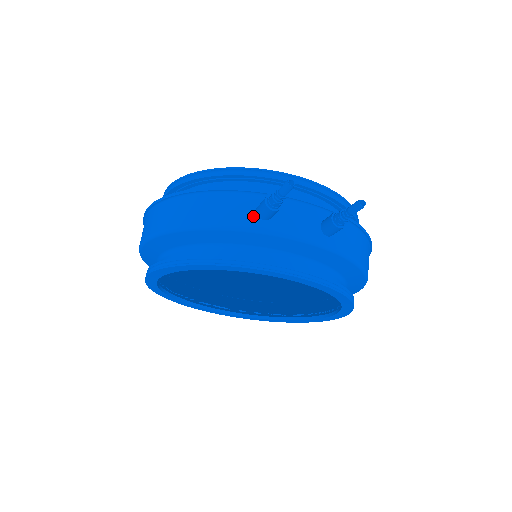
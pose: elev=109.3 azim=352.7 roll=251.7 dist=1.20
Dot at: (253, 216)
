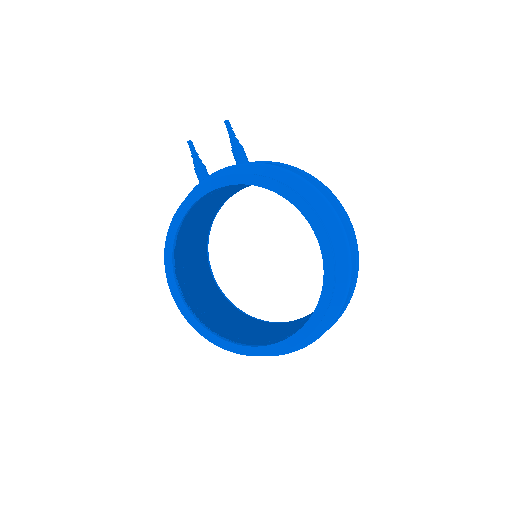
Dot at: occluded
